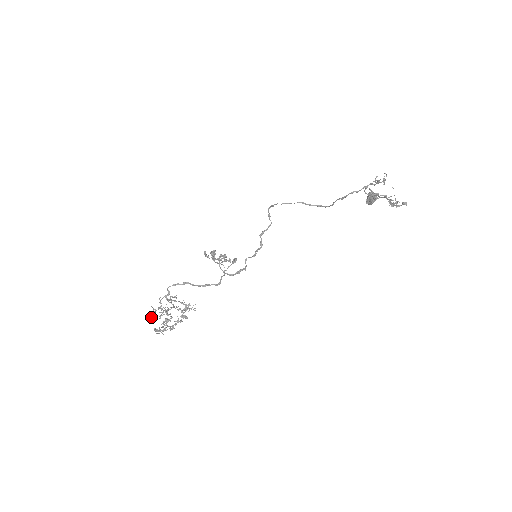
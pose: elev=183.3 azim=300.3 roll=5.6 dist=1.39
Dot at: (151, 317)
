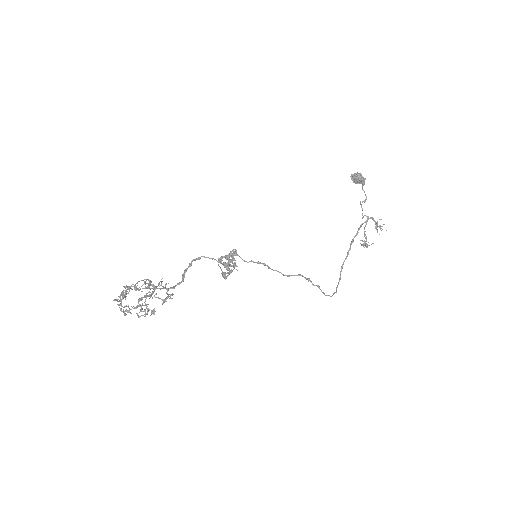
Dot at: occluded
